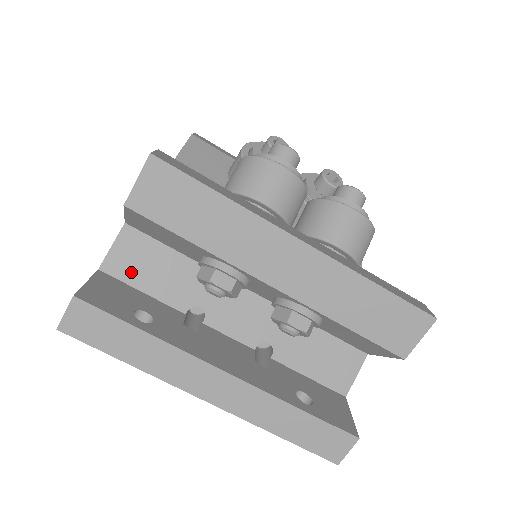
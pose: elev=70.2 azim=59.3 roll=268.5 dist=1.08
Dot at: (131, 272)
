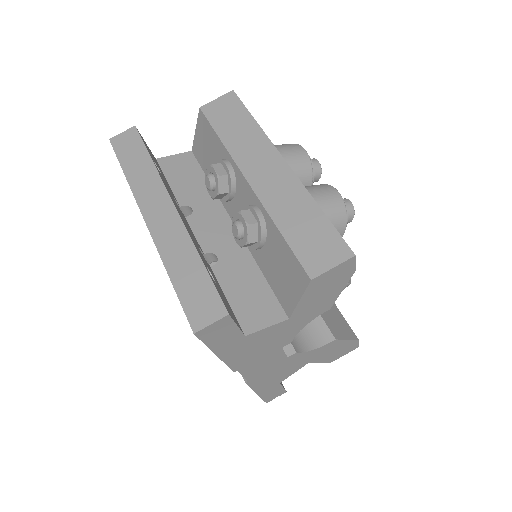
Dot at: (171, 170)
